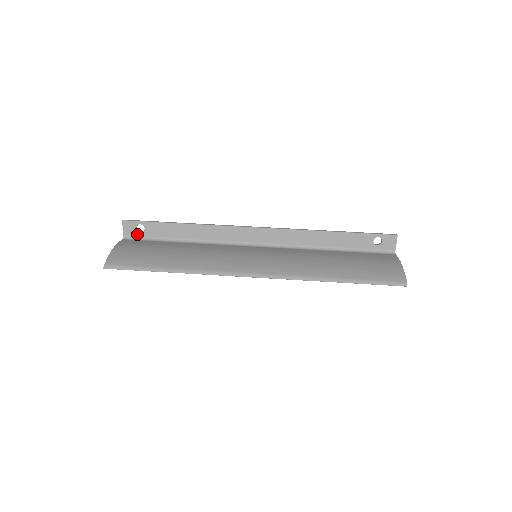
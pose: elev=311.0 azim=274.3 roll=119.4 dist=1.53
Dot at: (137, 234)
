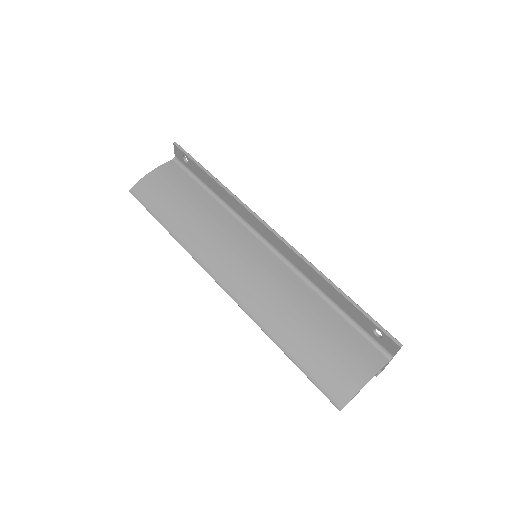
Dot at: (183, 162)
